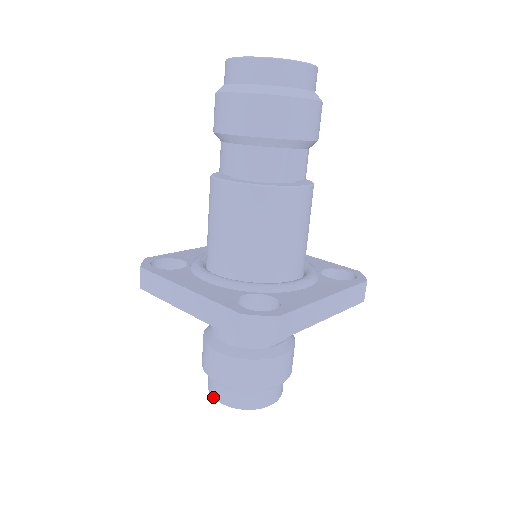
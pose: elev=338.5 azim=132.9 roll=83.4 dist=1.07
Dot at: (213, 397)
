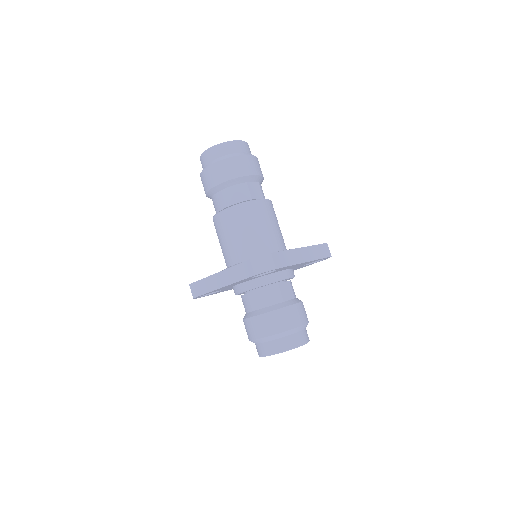
Dot at: (263, 356)
